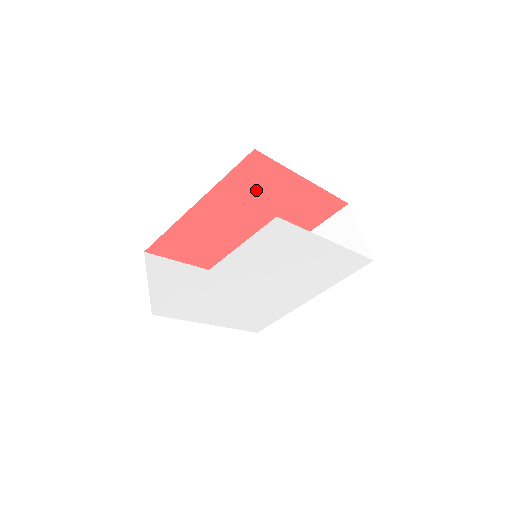
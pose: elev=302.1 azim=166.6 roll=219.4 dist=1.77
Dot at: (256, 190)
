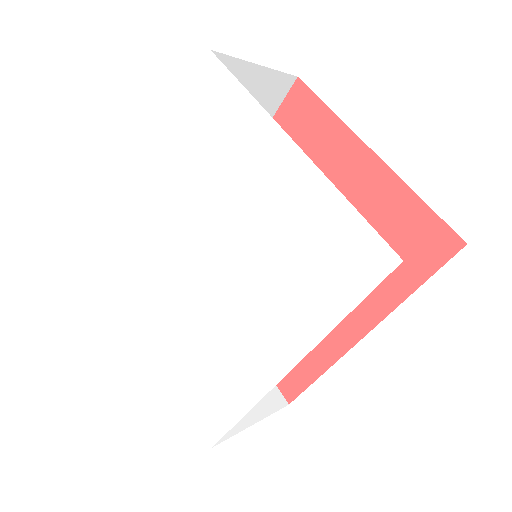
Dot at: occluded
